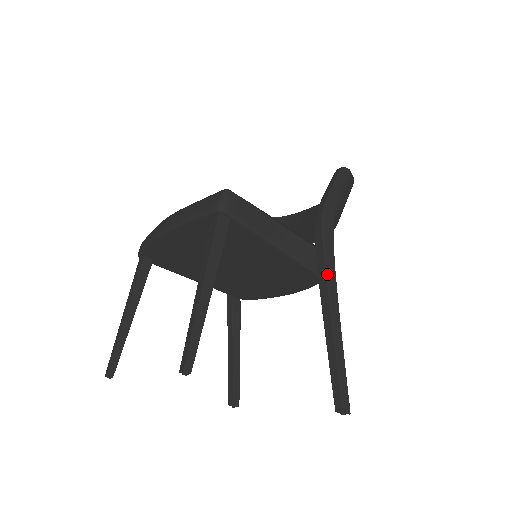
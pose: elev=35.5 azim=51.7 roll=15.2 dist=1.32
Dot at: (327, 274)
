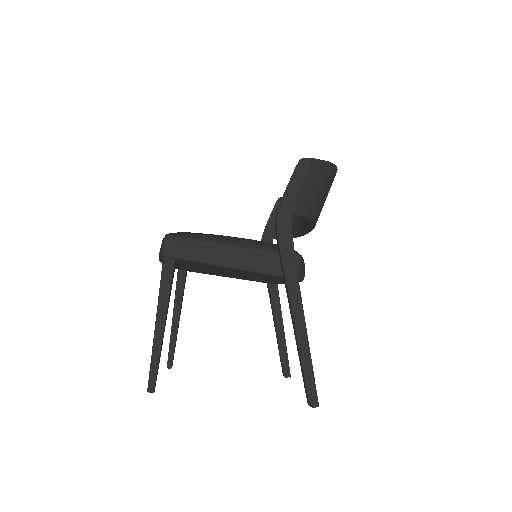
Dot at: (286, 279)
